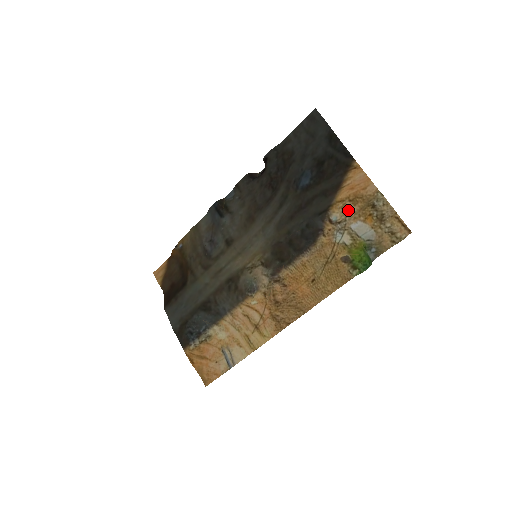
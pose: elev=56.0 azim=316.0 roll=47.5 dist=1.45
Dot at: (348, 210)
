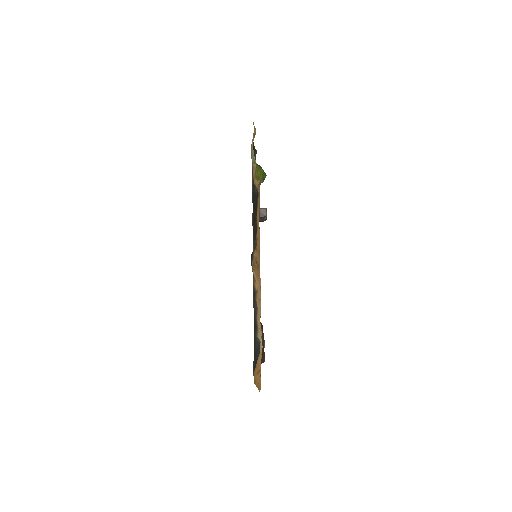
Dot at: occluded
